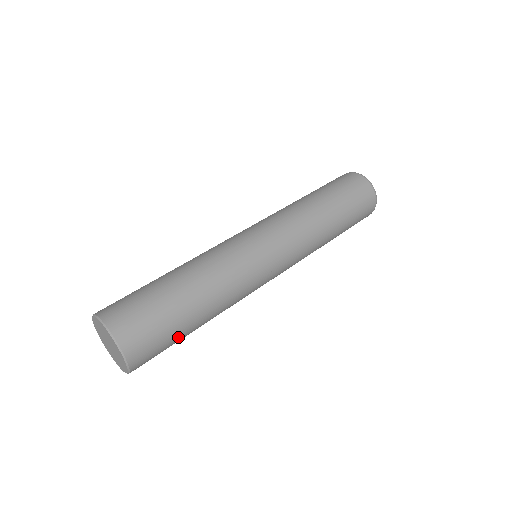
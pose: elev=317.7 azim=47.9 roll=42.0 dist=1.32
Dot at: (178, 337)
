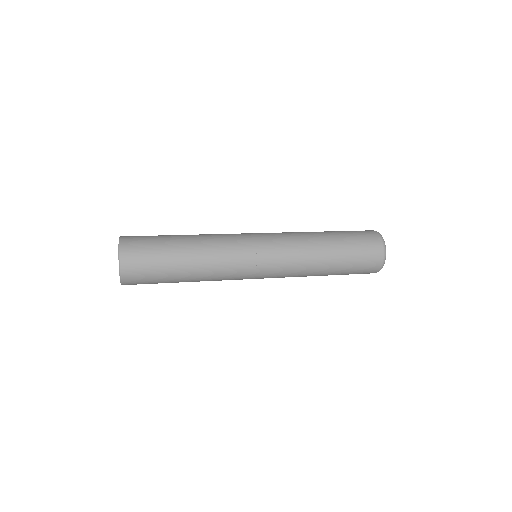
Dot at: (163, 281)
